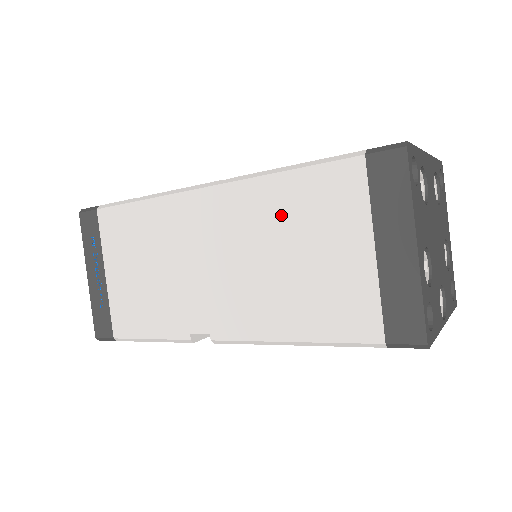
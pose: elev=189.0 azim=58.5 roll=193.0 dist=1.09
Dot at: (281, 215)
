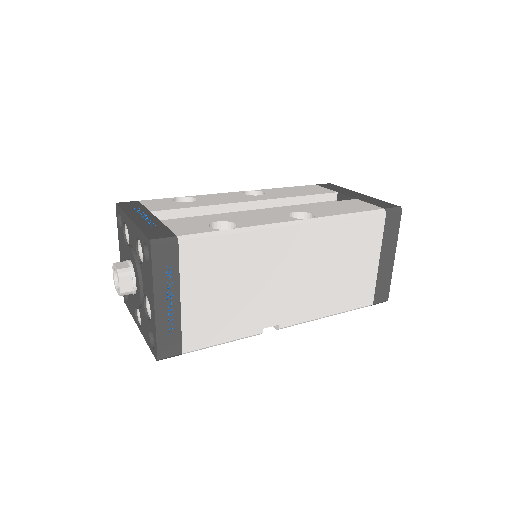
Dot at: (340, 244)
